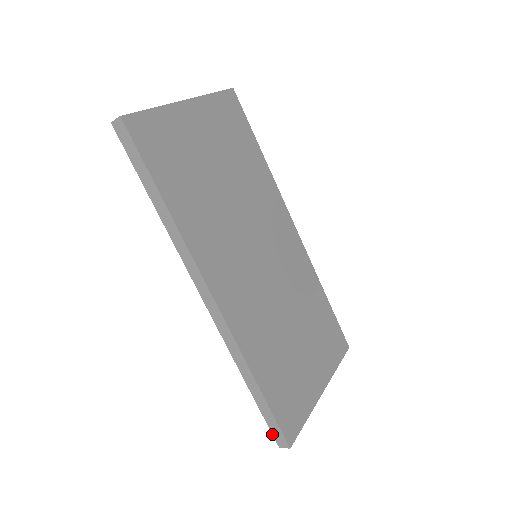
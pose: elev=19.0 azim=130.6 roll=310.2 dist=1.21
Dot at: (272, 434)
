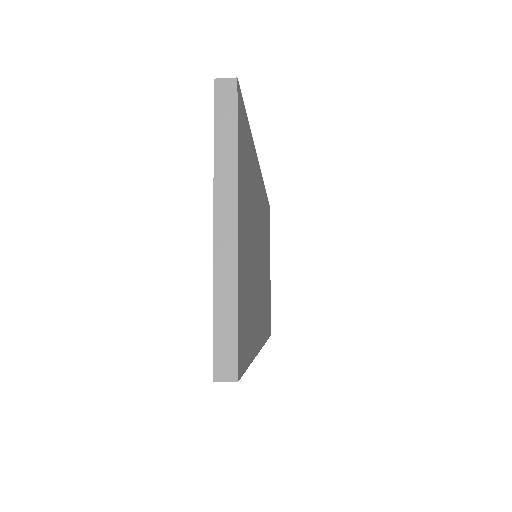
Dot at: occluded
